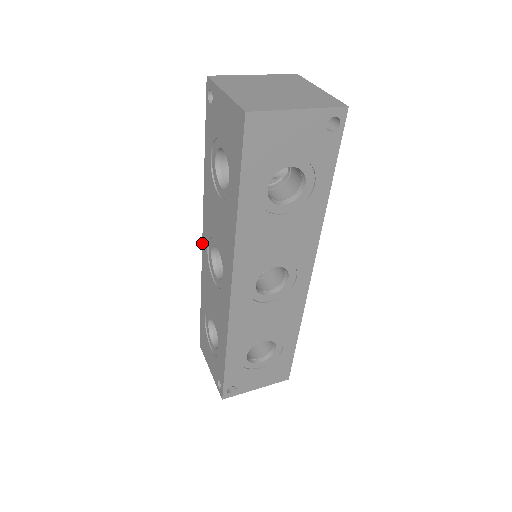
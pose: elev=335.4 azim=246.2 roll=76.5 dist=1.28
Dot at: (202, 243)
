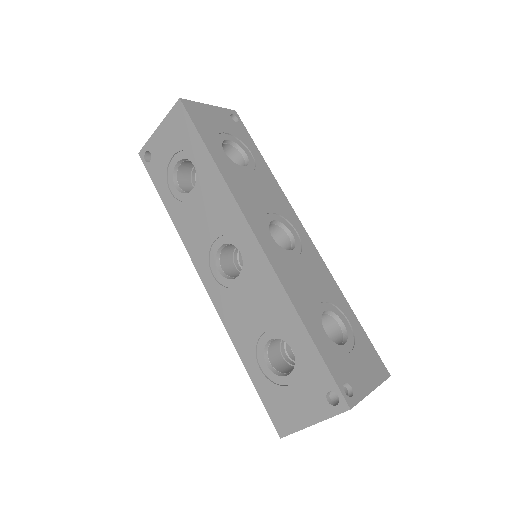
Dot at: (205, 287)
